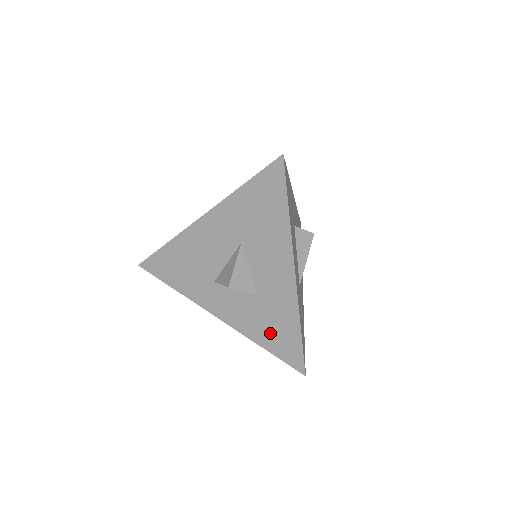
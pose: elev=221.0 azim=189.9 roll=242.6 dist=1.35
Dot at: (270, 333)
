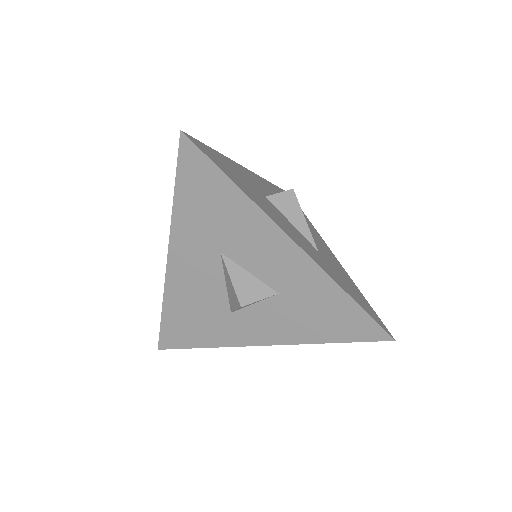
Dot at: (323, 323)
